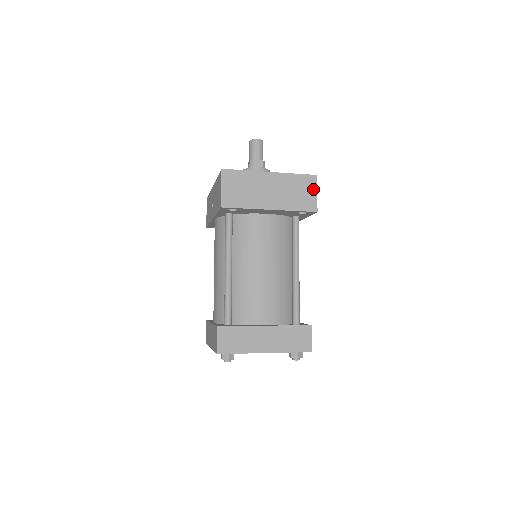
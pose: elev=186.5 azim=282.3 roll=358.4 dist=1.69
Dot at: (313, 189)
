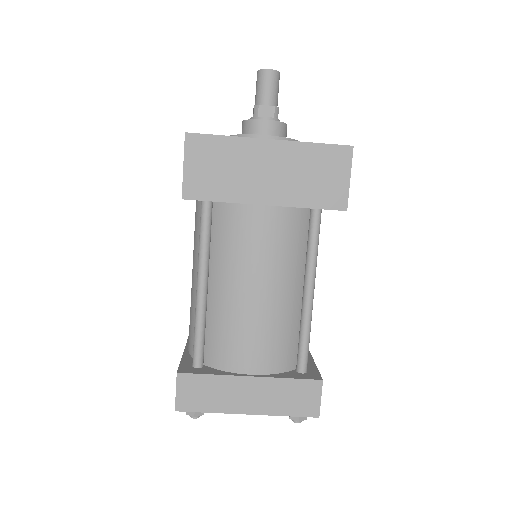
Dot at: (343, 171)
